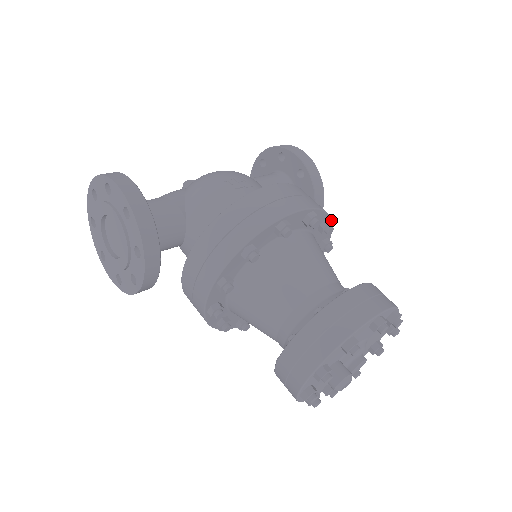
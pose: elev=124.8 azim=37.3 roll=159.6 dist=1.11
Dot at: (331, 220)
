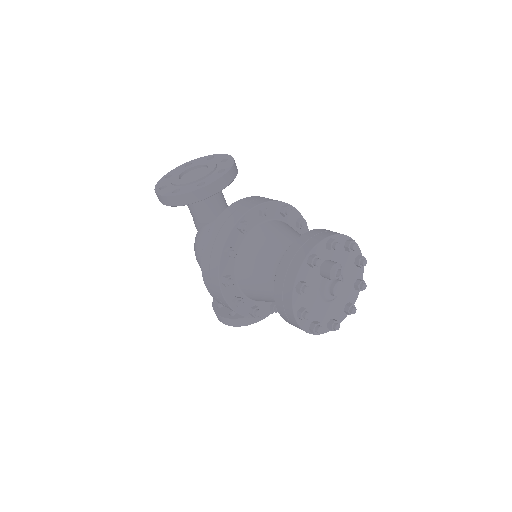
Dot at: occluded
